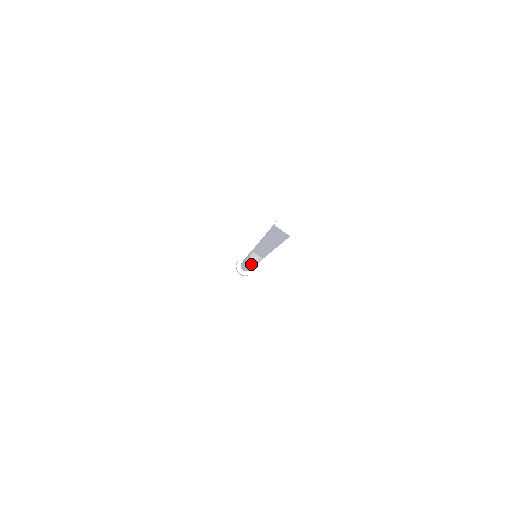
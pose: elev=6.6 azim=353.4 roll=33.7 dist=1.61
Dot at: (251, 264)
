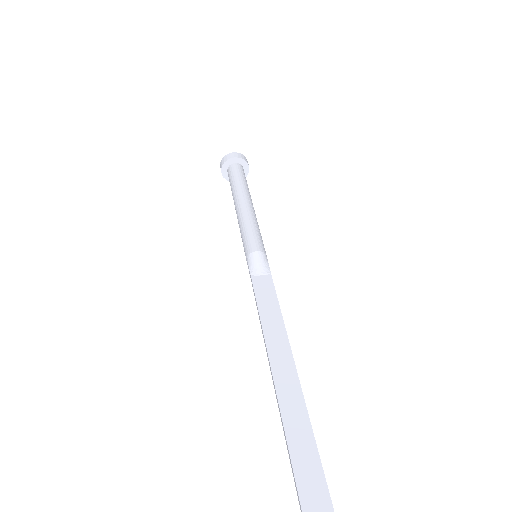
Dot at: occluded
